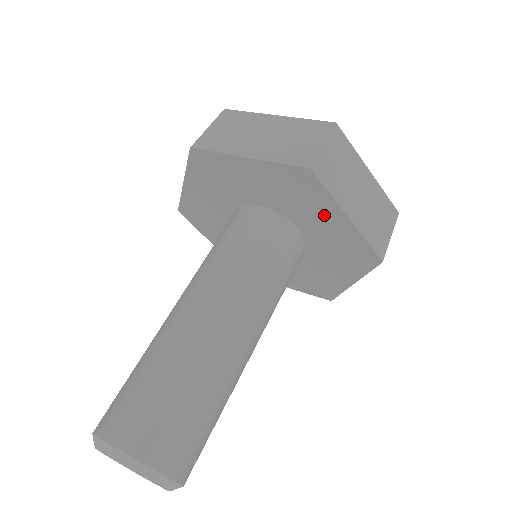
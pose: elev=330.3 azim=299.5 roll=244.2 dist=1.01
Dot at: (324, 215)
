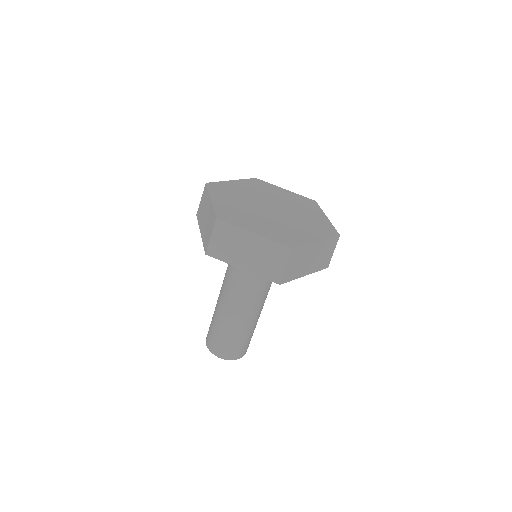
Dot at: occluded
